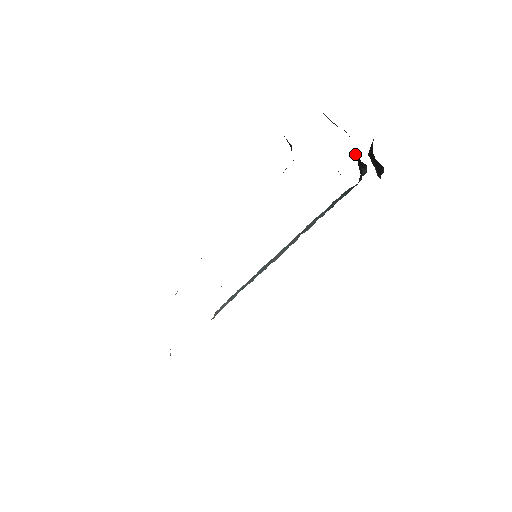
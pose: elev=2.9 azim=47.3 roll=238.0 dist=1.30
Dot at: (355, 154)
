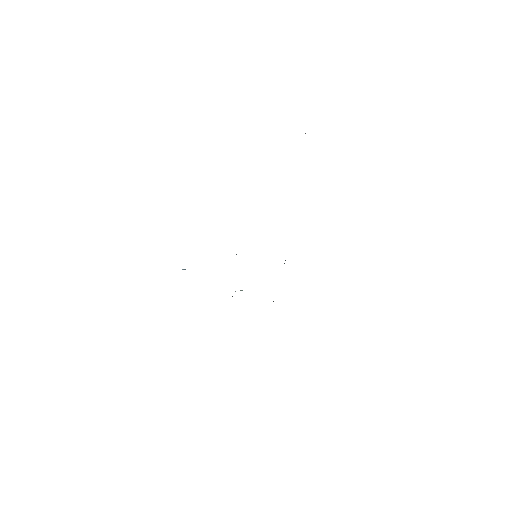
Dot at: occluded
